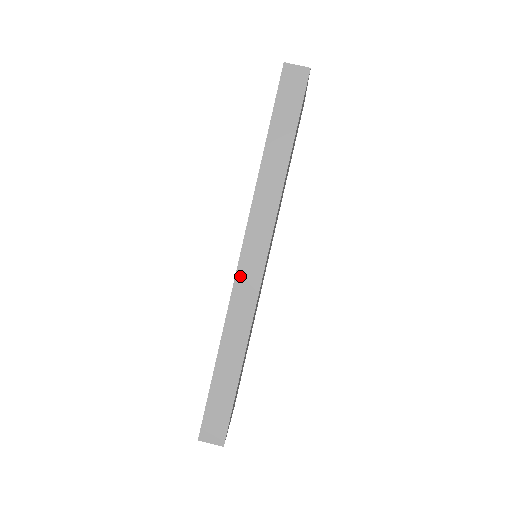
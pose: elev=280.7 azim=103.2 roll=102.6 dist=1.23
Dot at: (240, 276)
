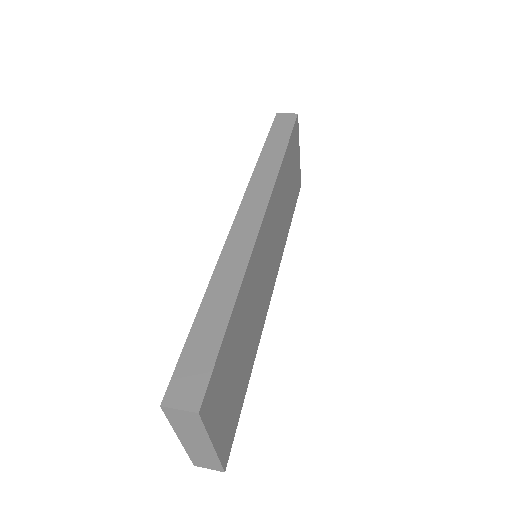
Dot at: (235, 230)
